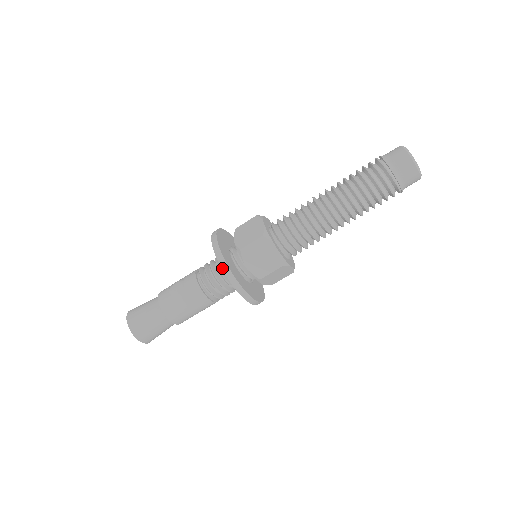
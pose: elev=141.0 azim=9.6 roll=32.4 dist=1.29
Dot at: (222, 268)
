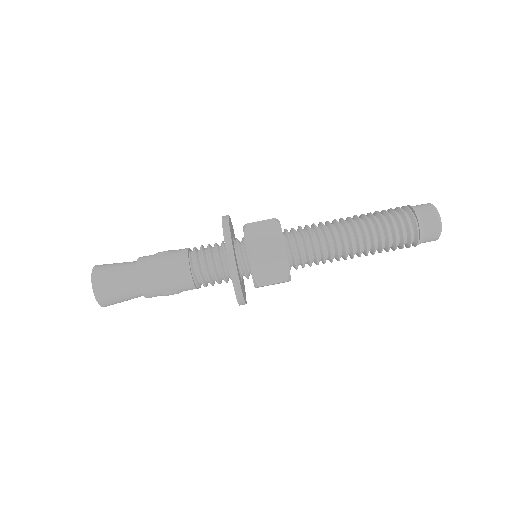
Dot at: (223, 224)
